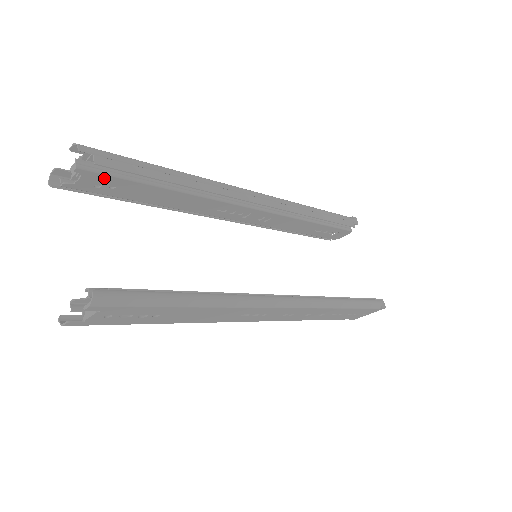
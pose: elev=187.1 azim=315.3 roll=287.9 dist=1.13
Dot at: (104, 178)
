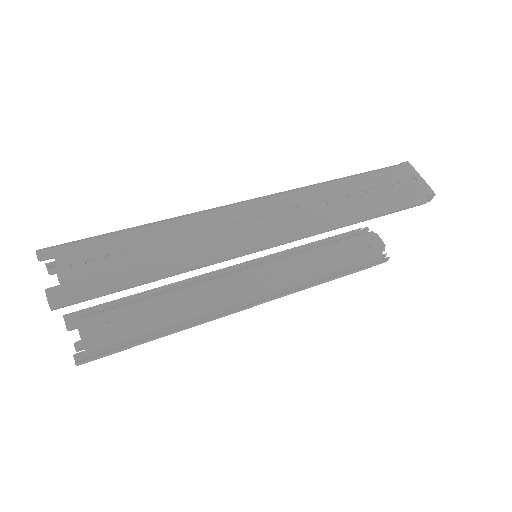
Dot at: occluded
